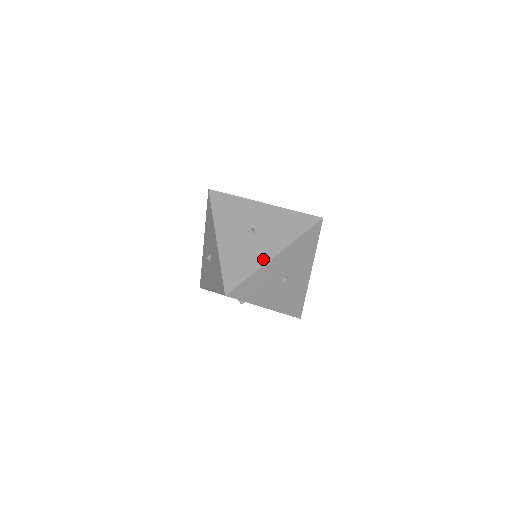
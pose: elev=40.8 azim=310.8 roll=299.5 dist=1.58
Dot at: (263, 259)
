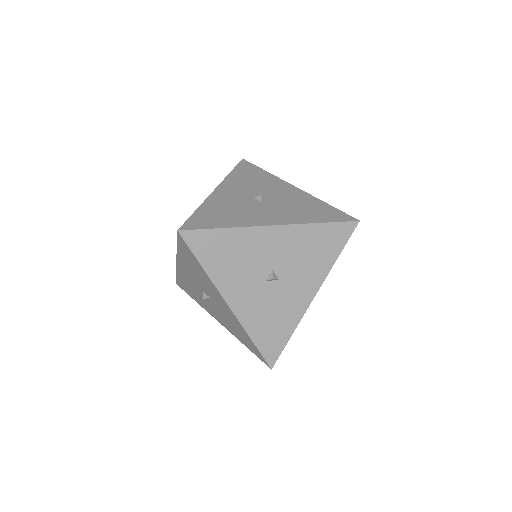
Dot at: (300, 309)
